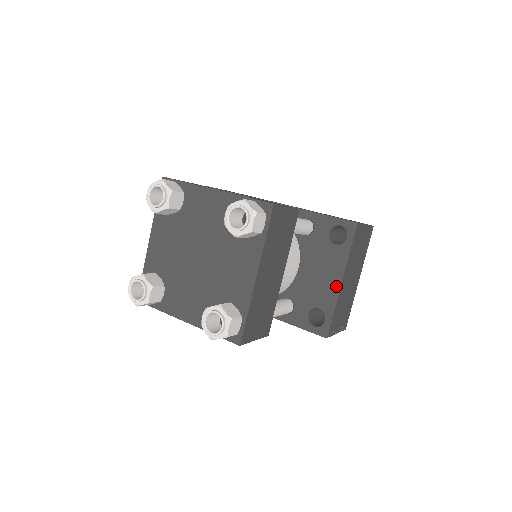
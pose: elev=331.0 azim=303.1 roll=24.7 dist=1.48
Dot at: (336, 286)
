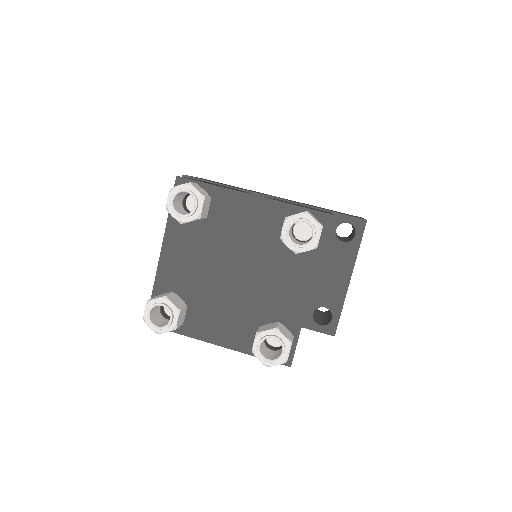
Dot at: (344, 284)
